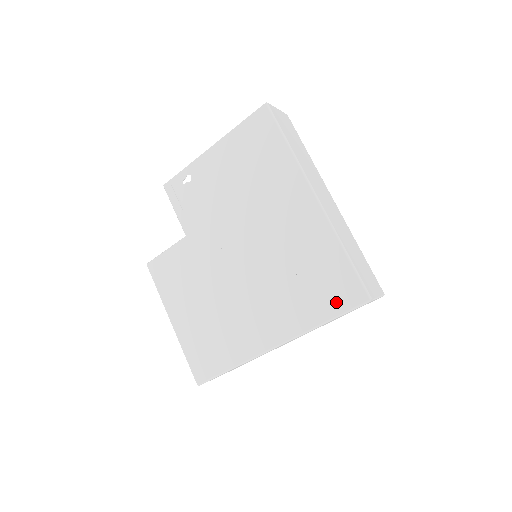
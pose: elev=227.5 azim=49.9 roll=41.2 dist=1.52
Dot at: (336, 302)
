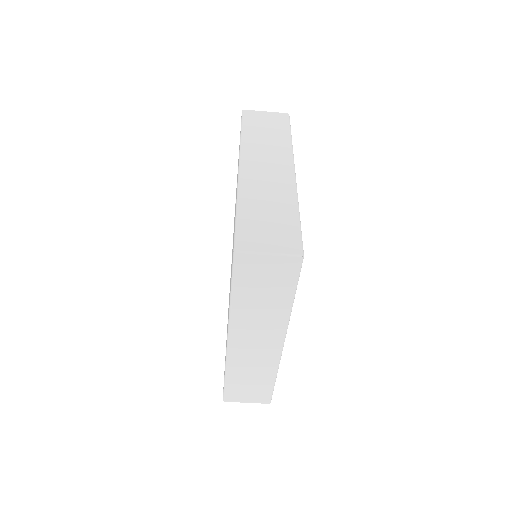
Dot at: occluded
